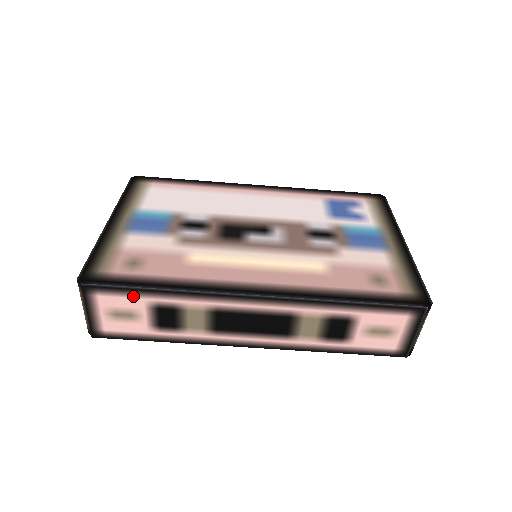
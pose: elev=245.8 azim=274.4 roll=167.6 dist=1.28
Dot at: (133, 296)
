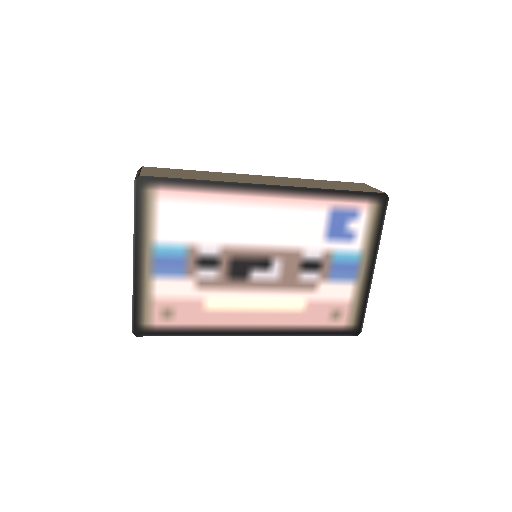
Dot at: occluded
